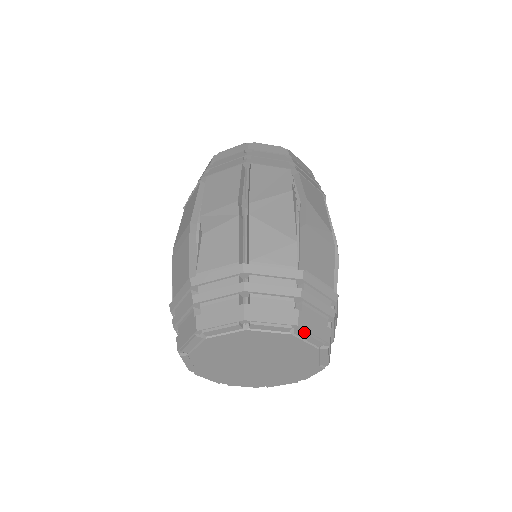
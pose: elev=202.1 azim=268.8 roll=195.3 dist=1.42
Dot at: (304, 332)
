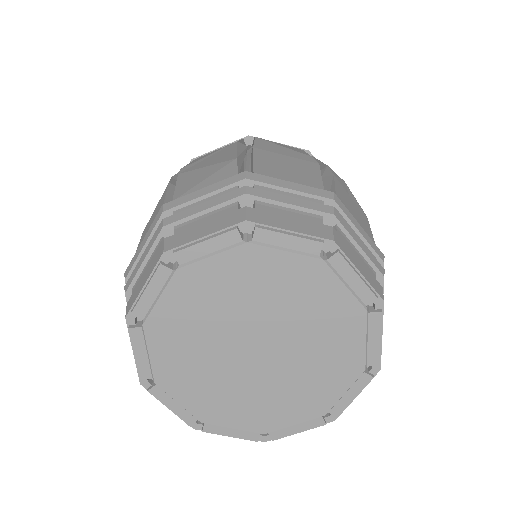
Dot at: (265, 229)
